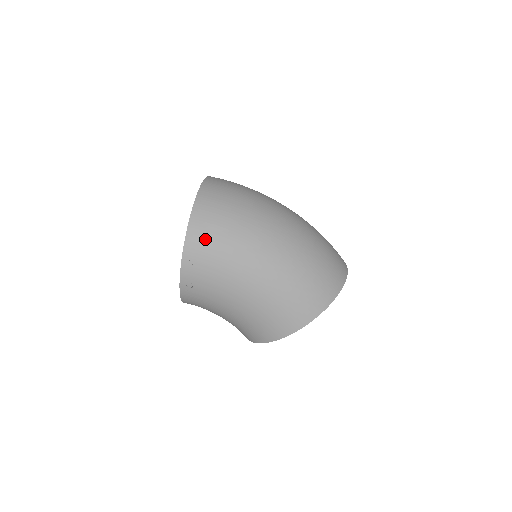
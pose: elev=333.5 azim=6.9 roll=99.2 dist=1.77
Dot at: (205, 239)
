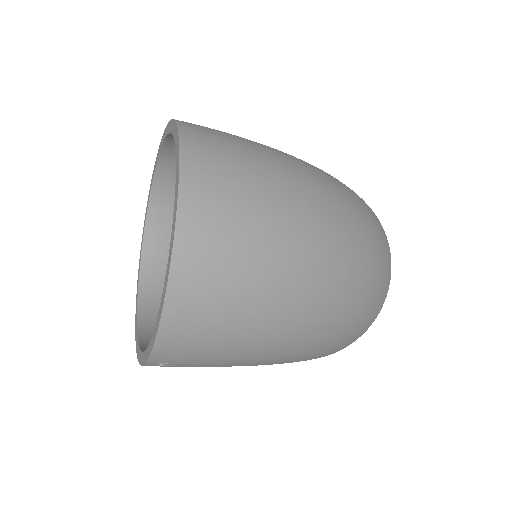
Dot at: (185, 359)
